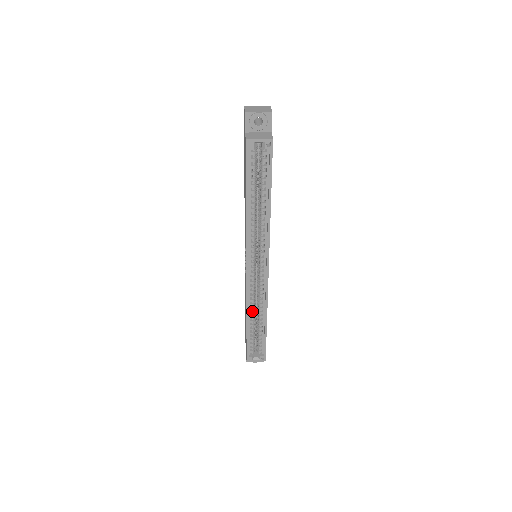
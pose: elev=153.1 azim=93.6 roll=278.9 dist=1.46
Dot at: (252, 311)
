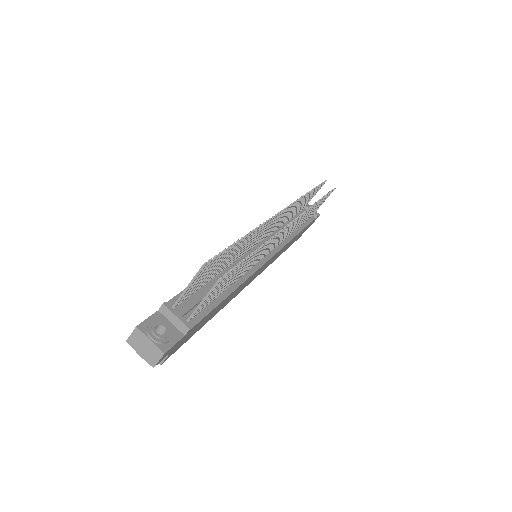
Dot at: occluded
